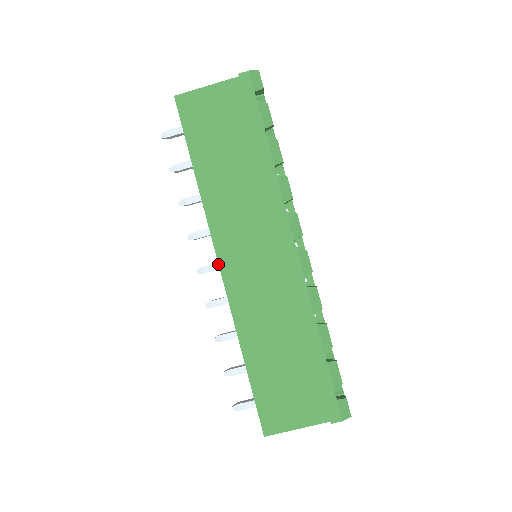
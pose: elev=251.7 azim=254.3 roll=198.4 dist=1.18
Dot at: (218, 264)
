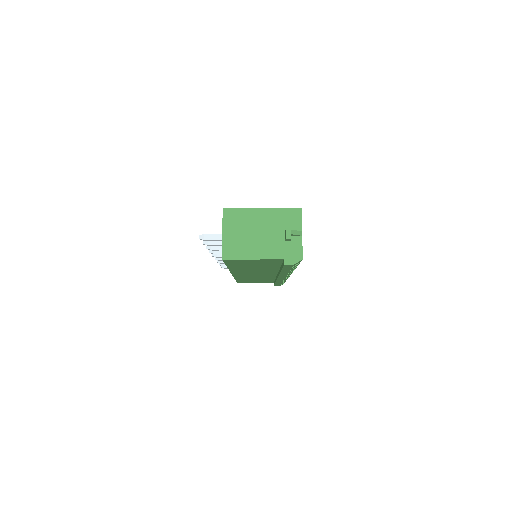
Dot at: occluded
